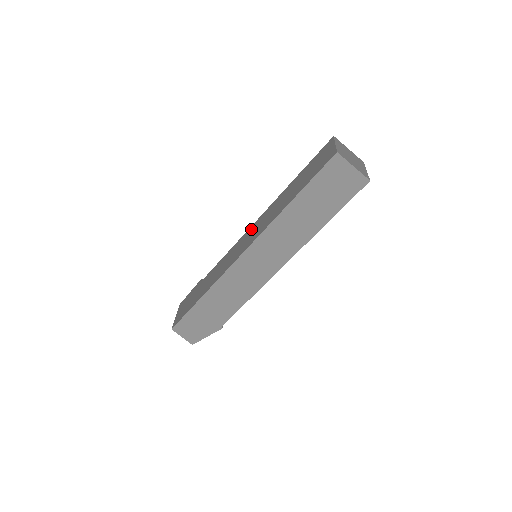
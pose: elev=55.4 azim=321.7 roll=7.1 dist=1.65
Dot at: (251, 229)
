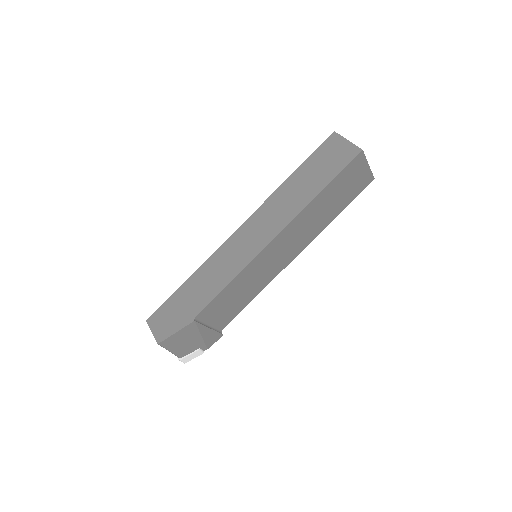
Dot at: occluded
